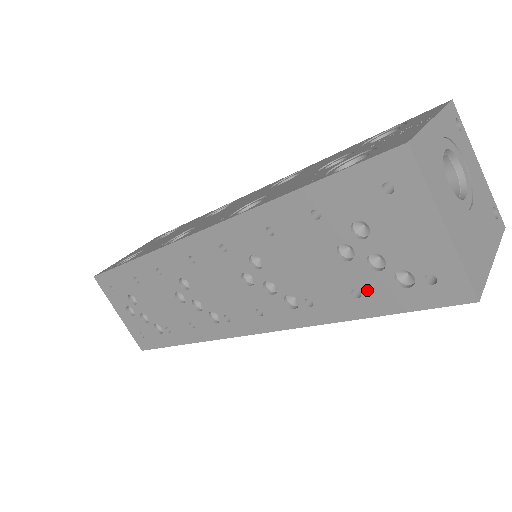
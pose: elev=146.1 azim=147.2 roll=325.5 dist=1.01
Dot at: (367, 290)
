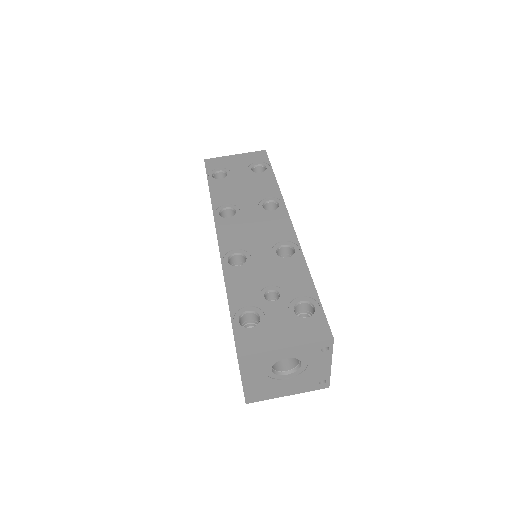
Dot at: occluded
